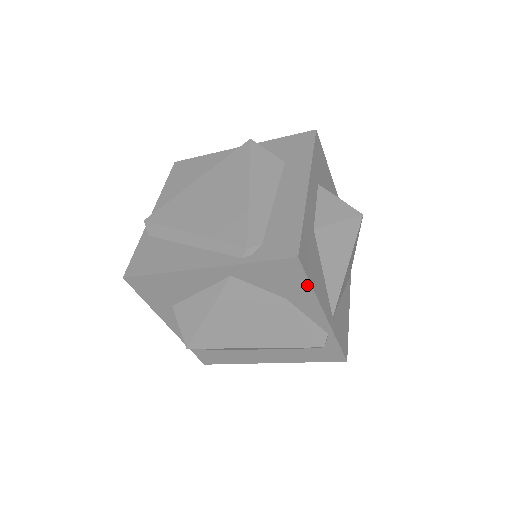
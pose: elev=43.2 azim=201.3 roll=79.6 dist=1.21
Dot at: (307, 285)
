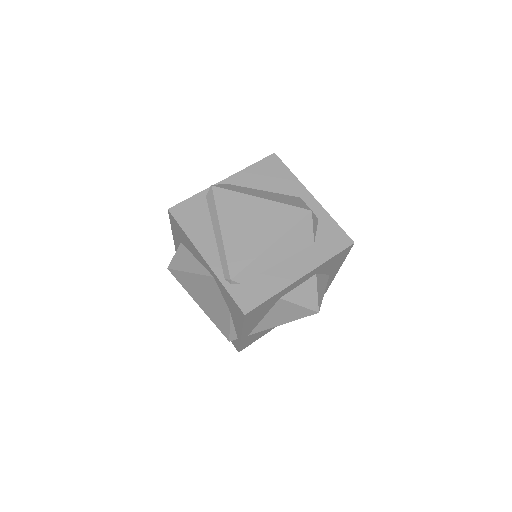
Dot at: (242, 322)
